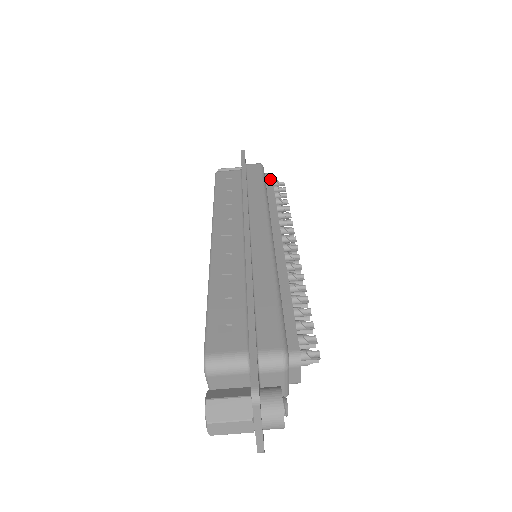
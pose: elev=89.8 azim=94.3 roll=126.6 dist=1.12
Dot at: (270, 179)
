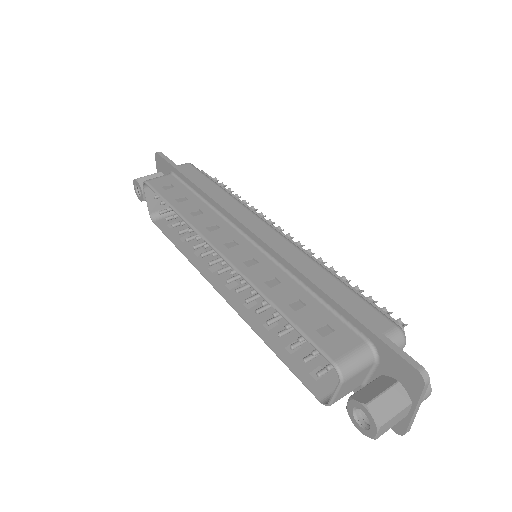
Dot at: occluded
